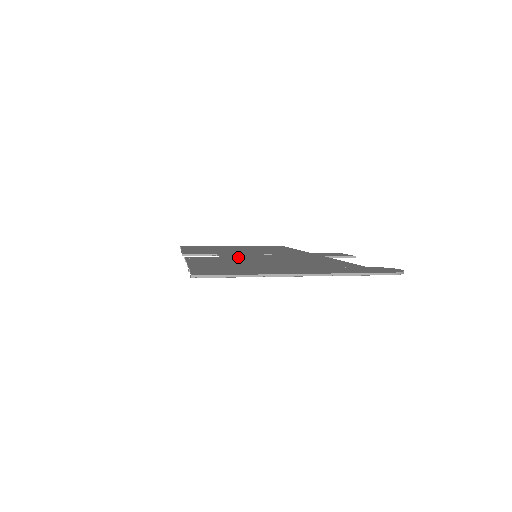
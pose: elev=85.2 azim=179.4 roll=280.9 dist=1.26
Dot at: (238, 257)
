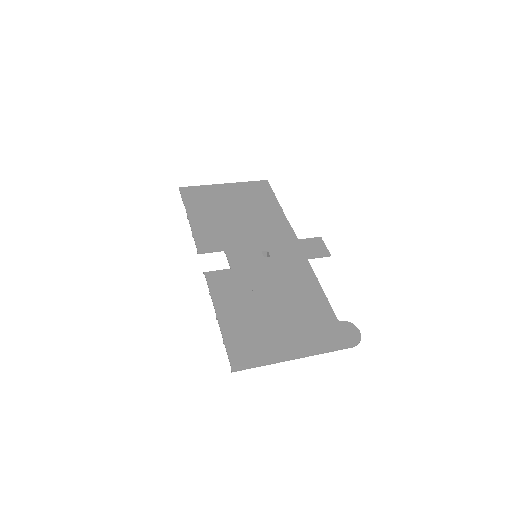
Dot at: (245, 273)
